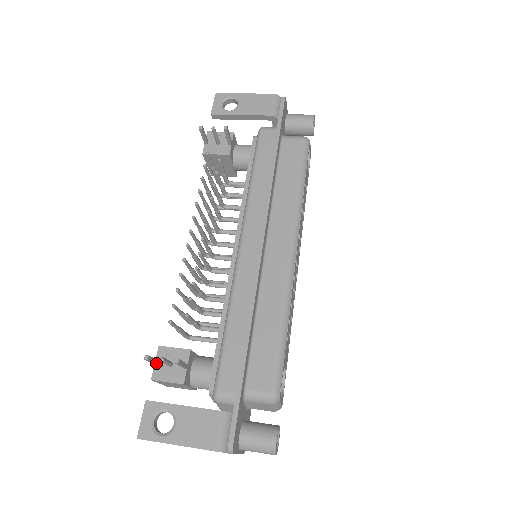
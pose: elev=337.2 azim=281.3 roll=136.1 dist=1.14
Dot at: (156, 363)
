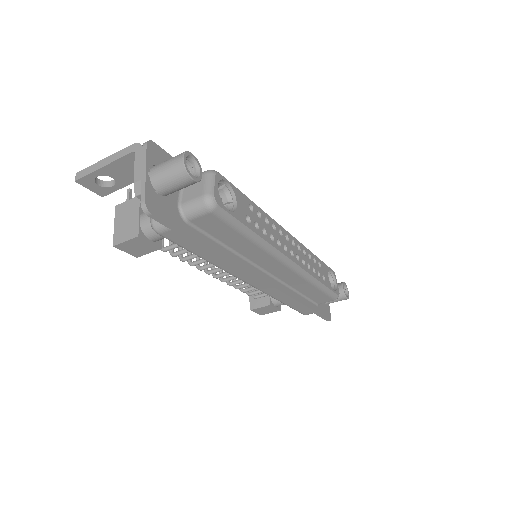
Dot at: occluded
